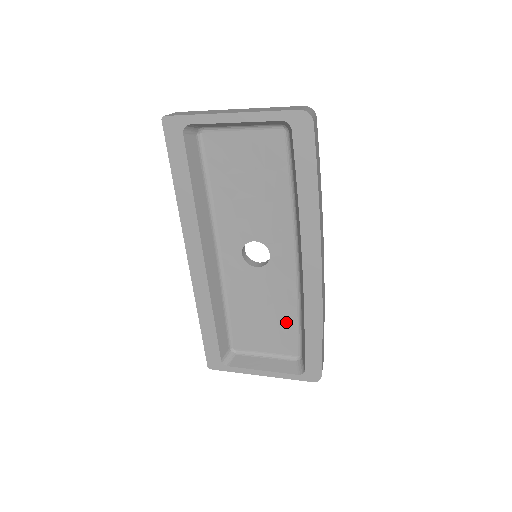
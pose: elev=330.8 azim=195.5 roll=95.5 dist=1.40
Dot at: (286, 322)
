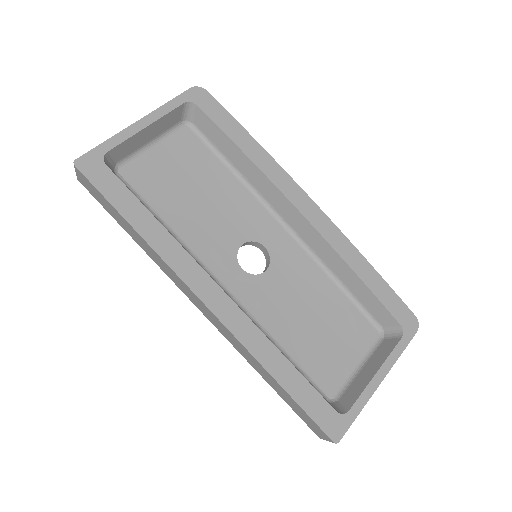
Dot at: (337, 306)
